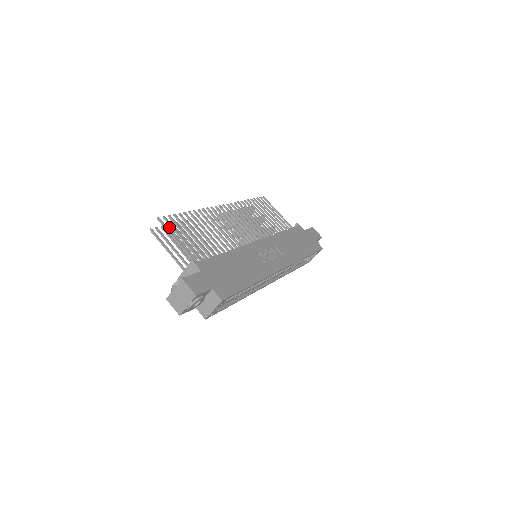
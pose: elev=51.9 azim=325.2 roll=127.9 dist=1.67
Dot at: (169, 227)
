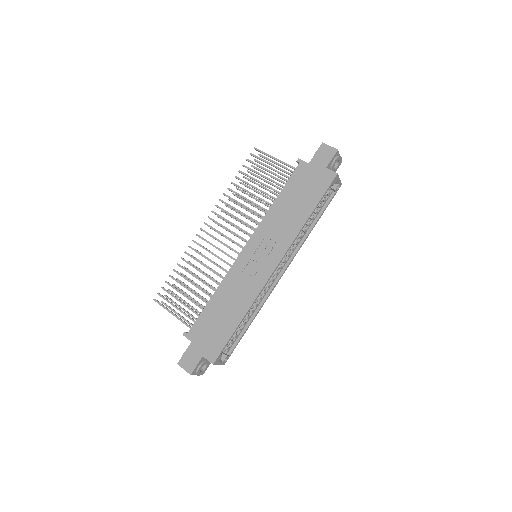
Dot at: (174, 286)
